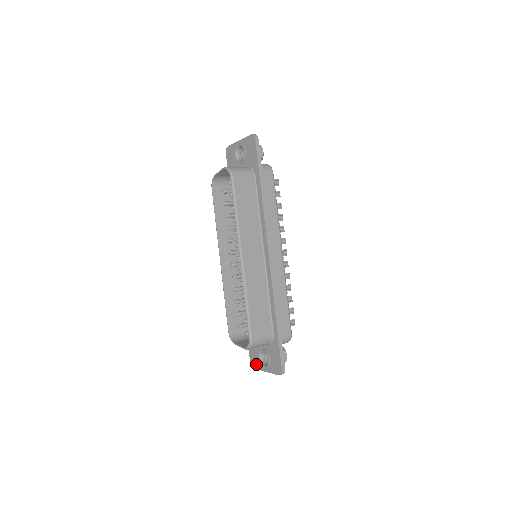
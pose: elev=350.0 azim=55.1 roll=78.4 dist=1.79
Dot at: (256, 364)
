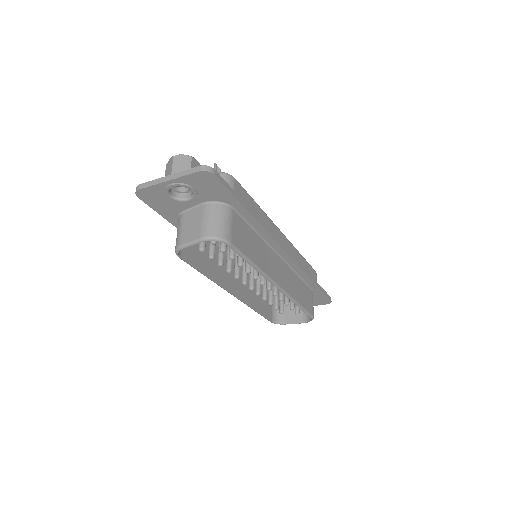
Dot at: occluded
